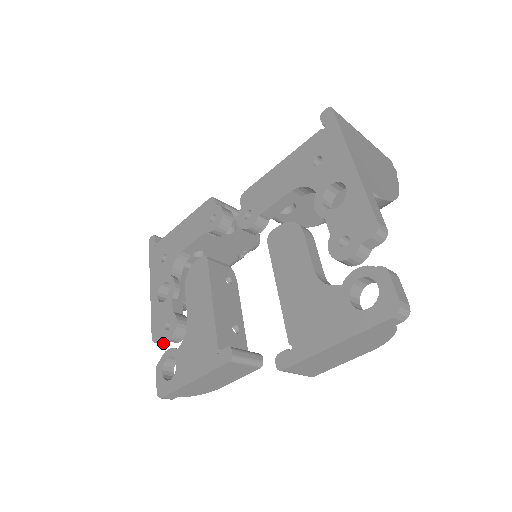
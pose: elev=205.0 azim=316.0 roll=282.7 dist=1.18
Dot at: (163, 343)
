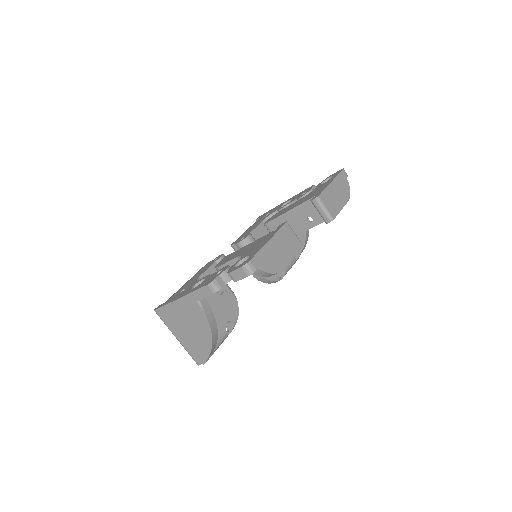
Dot at: (219, 284)
